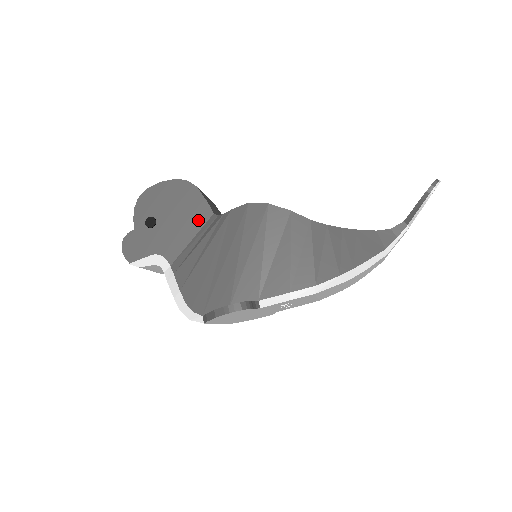
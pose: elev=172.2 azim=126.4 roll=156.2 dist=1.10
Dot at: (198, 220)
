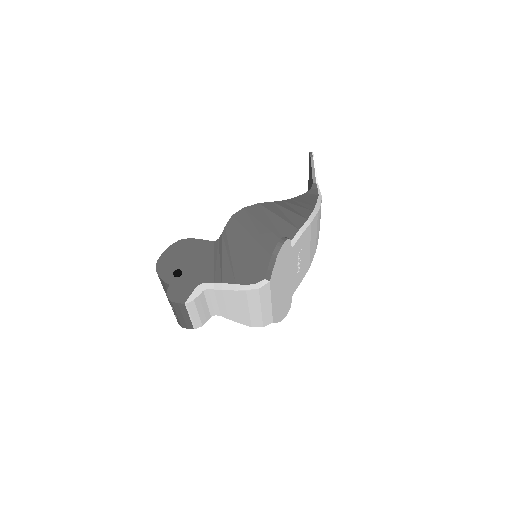
Dot at: (208, 251)
